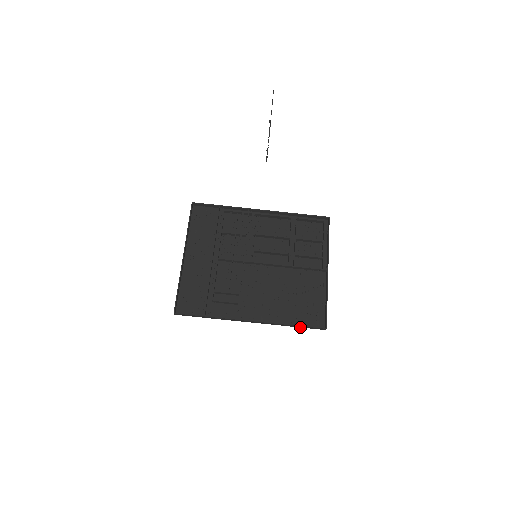
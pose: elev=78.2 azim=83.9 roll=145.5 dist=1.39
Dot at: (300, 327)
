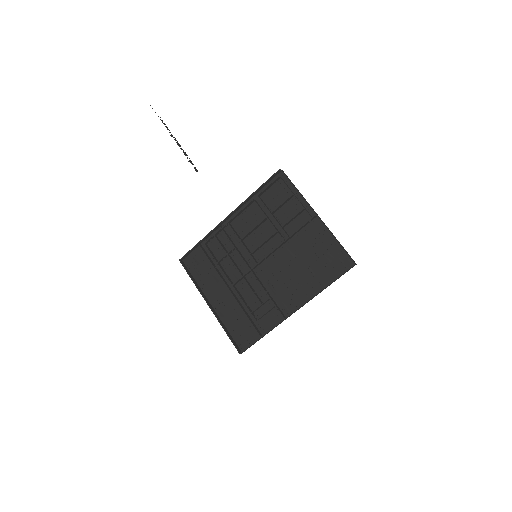
Dot at: (335, 280)
